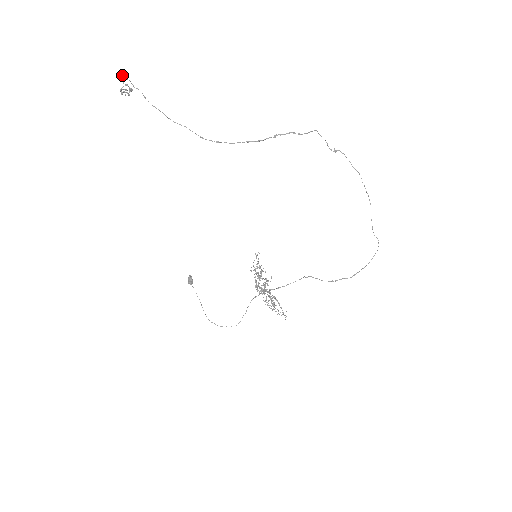
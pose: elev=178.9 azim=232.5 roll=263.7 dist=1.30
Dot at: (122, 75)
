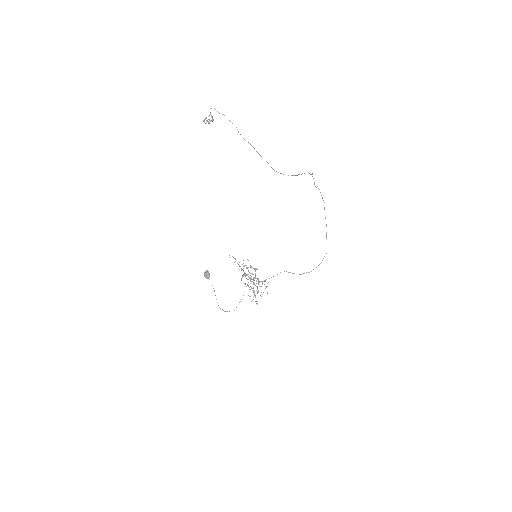
Dot at: (211, 108)
